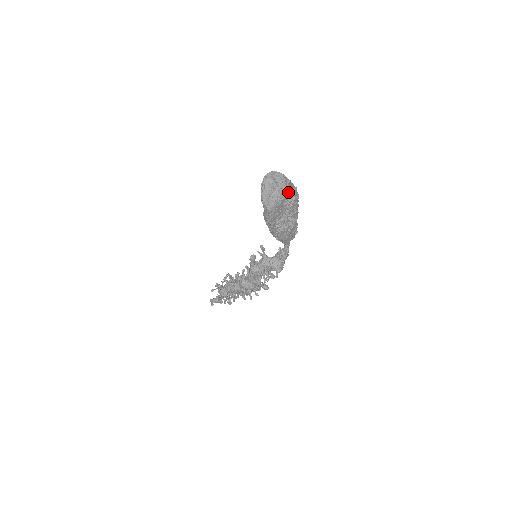
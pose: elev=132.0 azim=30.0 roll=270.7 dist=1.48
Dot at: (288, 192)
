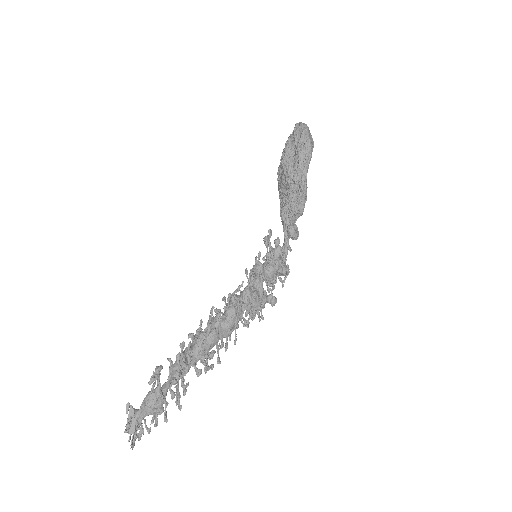
Dot at: occluded
